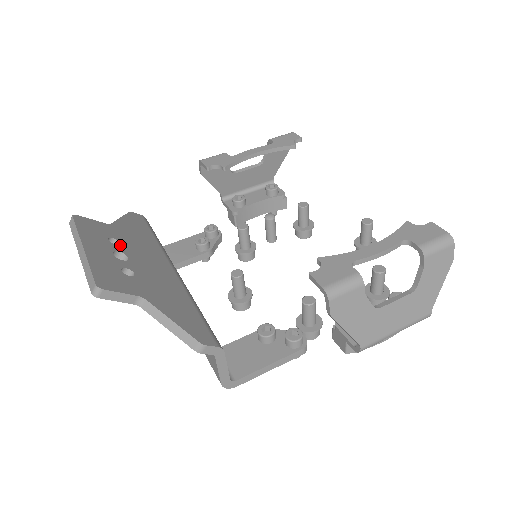
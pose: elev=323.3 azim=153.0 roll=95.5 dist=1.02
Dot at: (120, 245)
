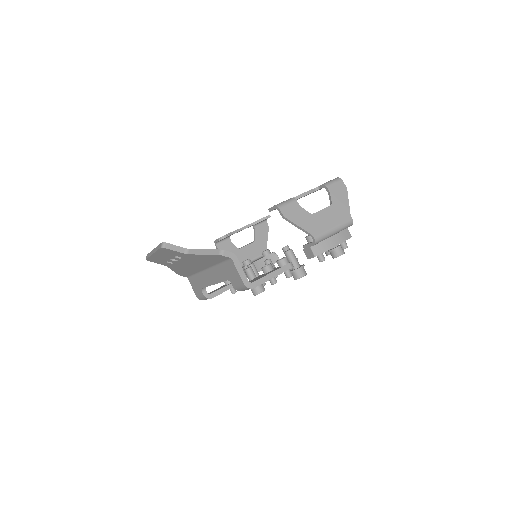
Dot at: occluded
